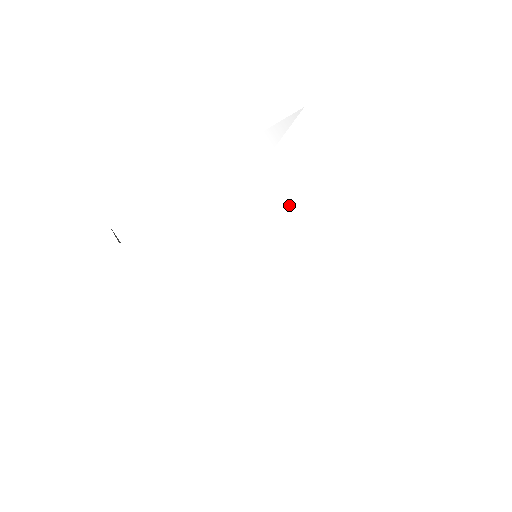
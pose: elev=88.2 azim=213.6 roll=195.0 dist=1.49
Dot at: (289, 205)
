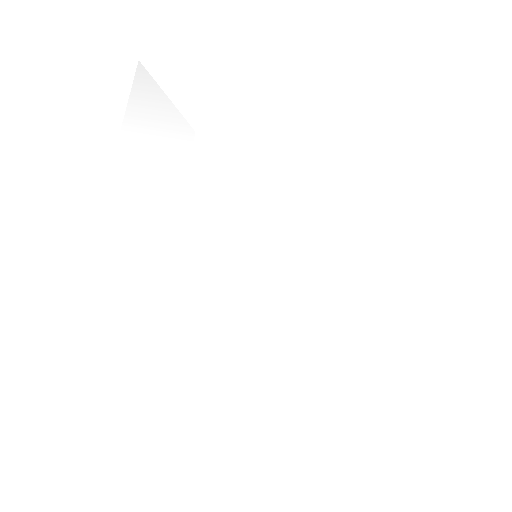
Dot at: (215, 176)
